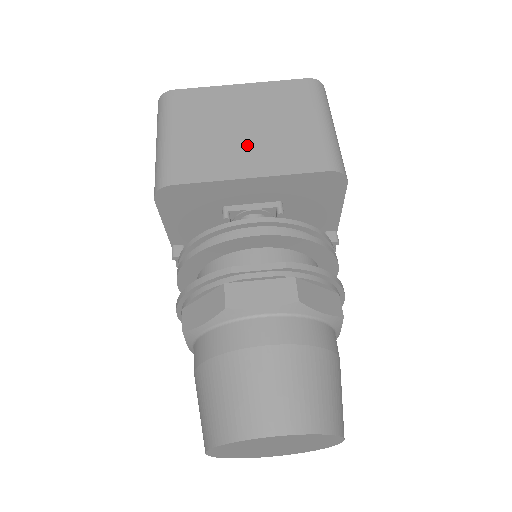
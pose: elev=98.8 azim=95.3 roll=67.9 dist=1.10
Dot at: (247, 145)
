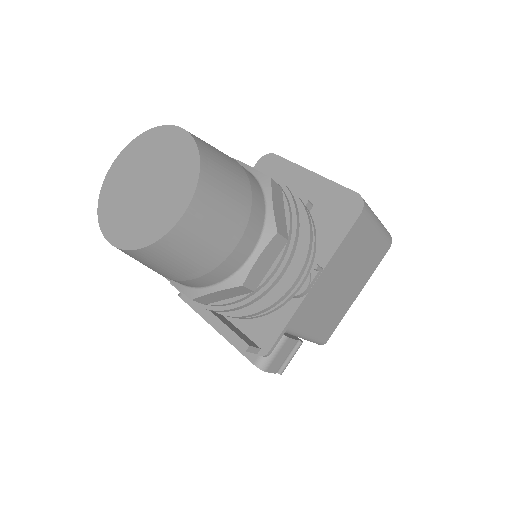
Dot at: occluded
